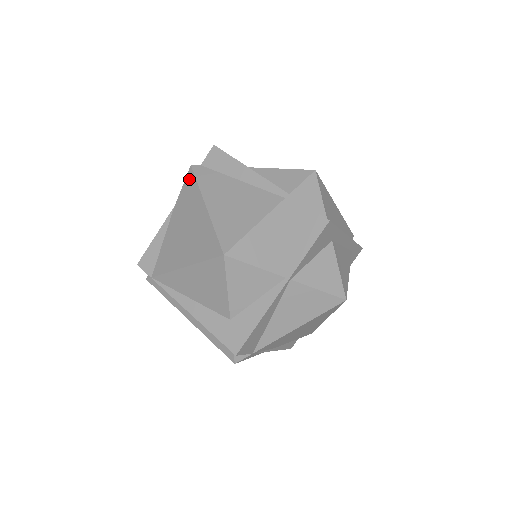
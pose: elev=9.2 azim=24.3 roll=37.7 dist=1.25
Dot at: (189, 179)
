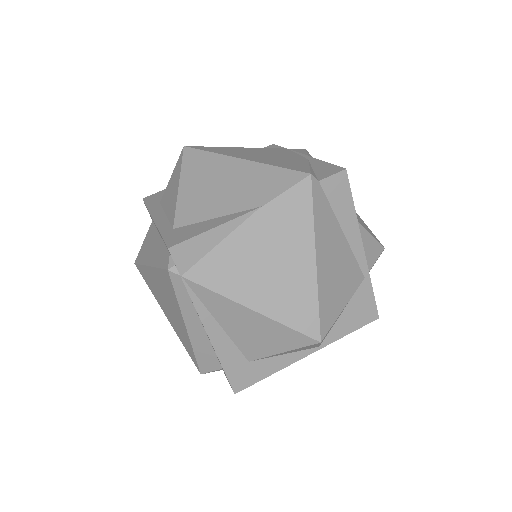
Dot at: (302, 193)
